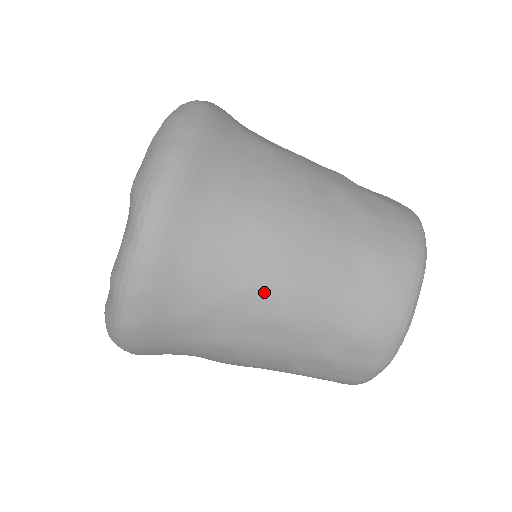
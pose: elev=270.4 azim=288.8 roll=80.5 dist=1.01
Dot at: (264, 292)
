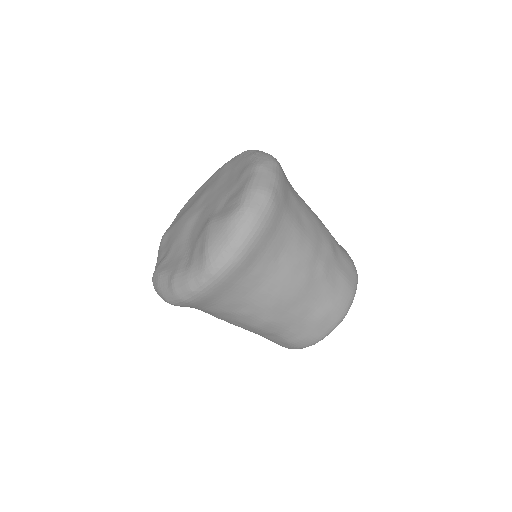
Dot at: (254, 317)
